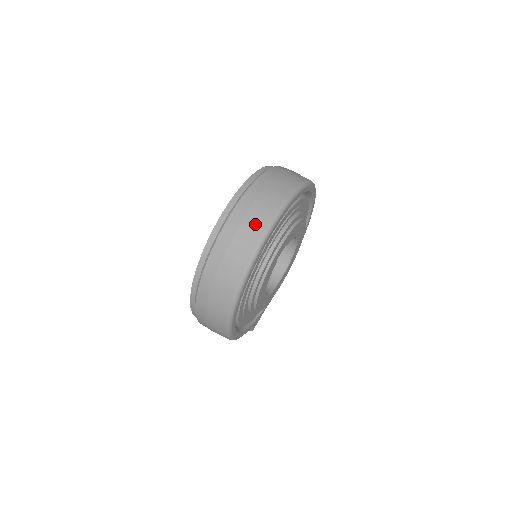
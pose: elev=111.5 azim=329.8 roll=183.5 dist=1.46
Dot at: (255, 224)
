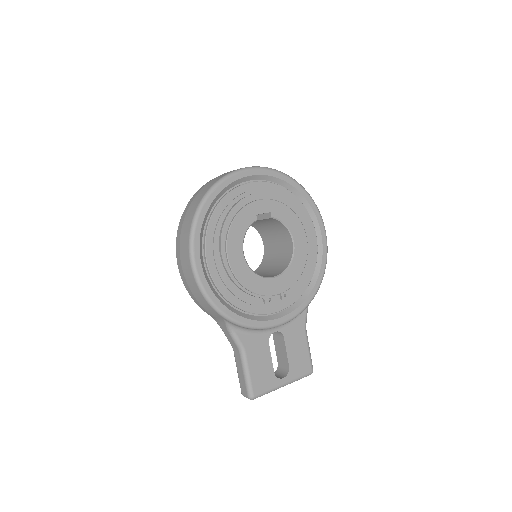
Dot at: occluded
